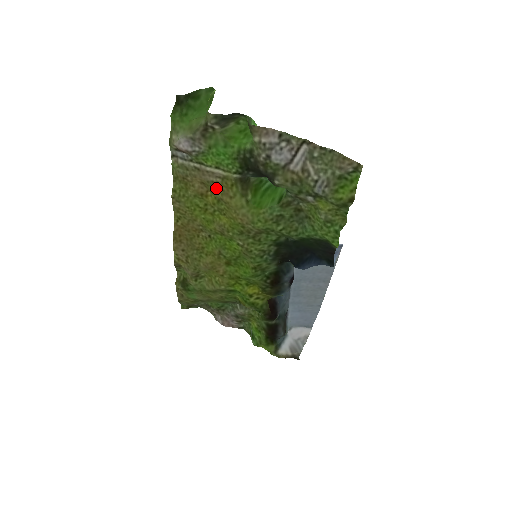
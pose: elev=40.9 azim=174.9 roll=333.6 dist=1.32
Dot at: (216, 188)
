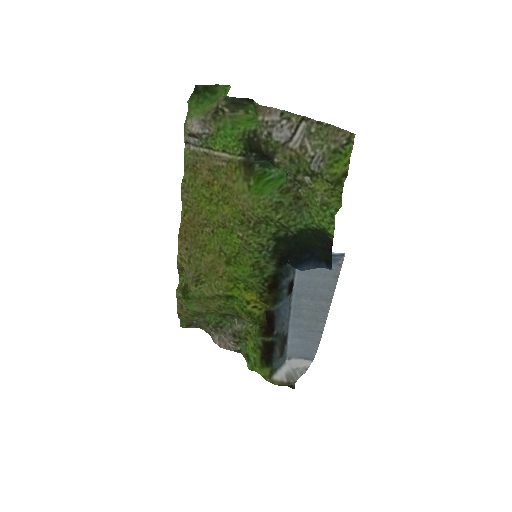
Dot at: (221, 173)
